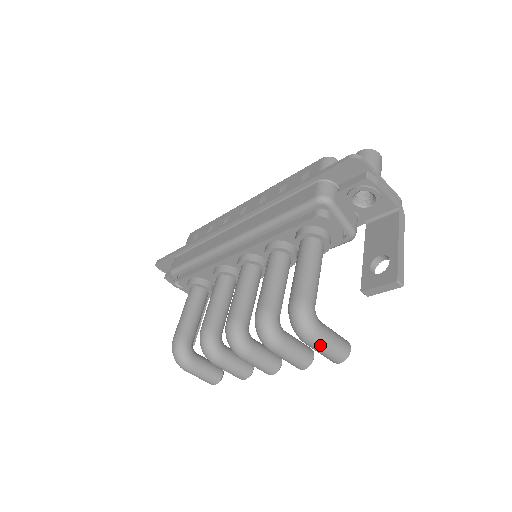
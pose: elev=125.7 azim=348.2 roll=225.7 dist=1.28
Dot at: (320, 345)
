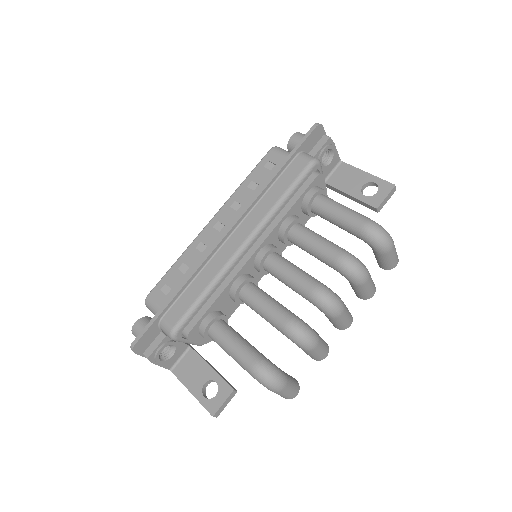
Dot at: (394, 248)
